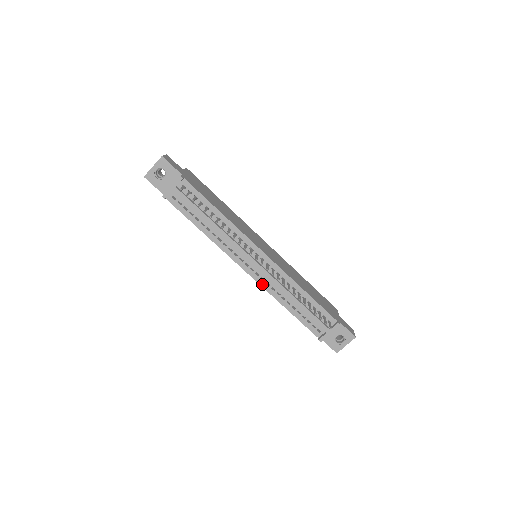
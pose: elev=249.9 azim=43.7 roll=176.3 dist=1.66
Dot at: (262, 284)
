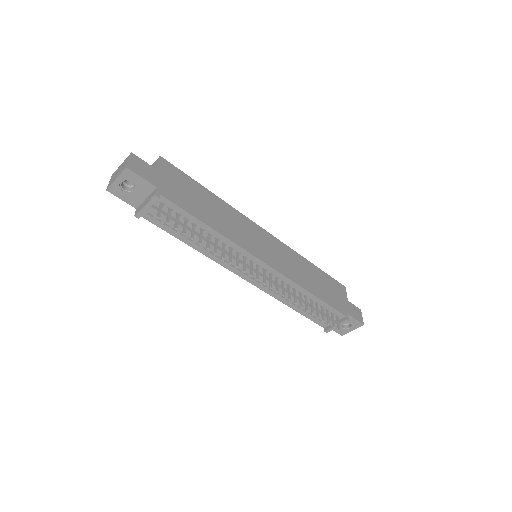
Dot at: (264, 289)
